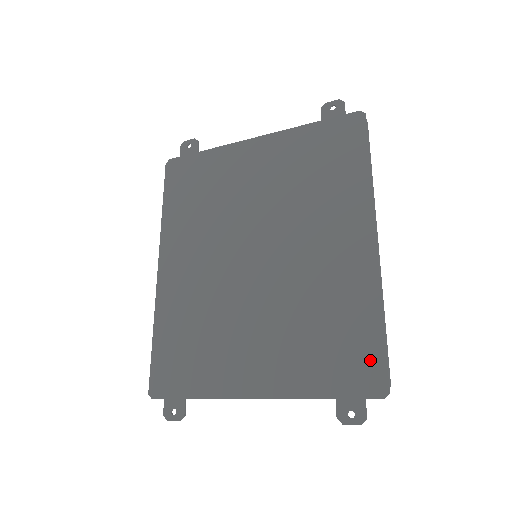
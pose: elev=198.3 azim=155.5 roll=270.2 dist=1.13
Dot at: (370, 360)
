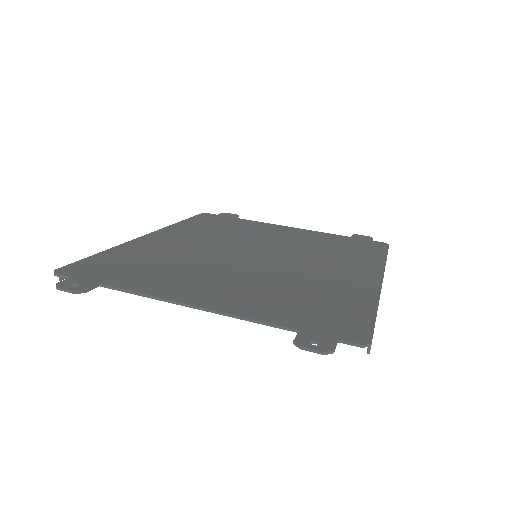
Dot at: (354, 321)
